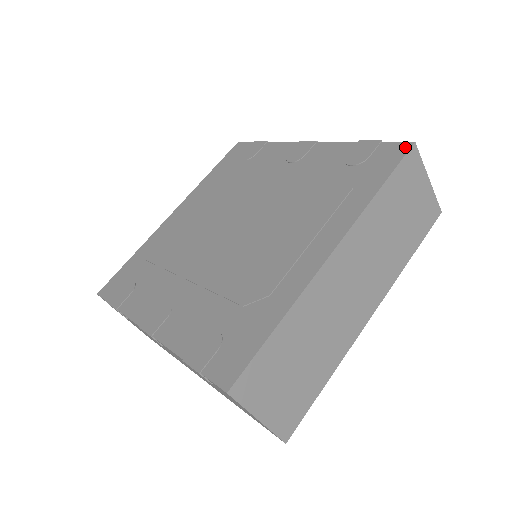
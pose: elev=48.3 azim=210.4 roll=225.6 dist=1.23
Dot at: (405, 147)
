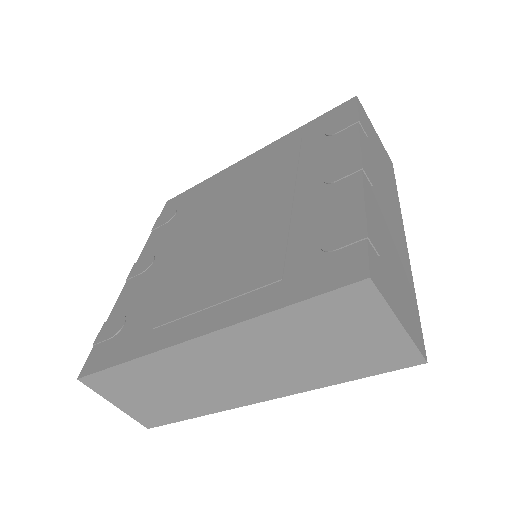
Dot at: (357, 275)
